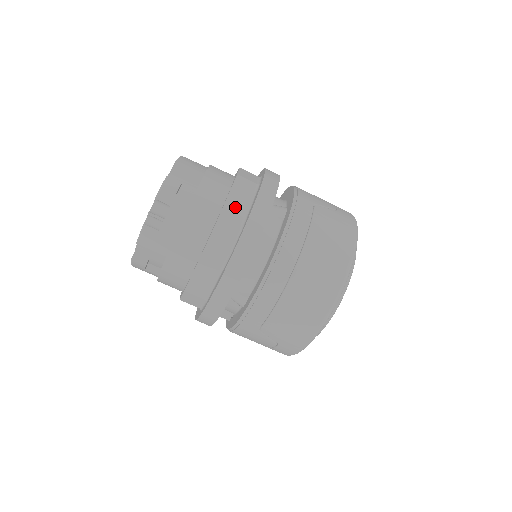
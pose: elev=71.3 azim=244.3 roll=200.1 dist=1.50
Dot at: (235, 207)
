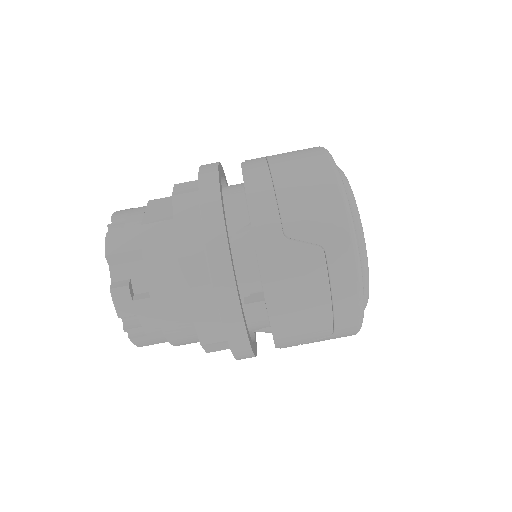
Dot at: occluded
